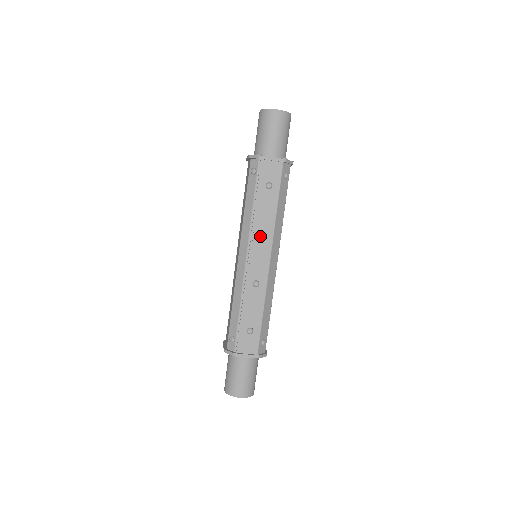
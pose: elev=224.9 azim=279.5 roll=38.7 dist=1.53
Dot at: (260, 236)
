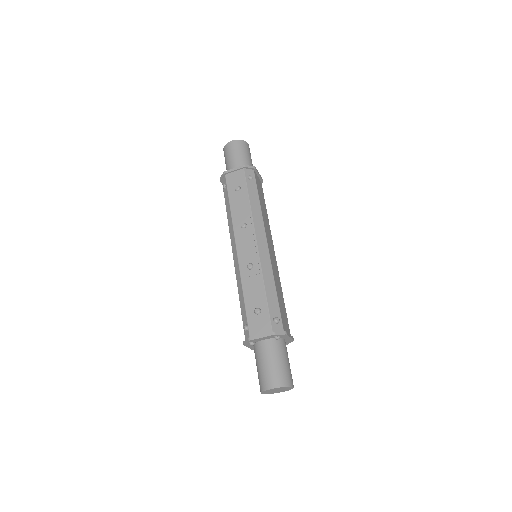
Dot at: (241, 226)
